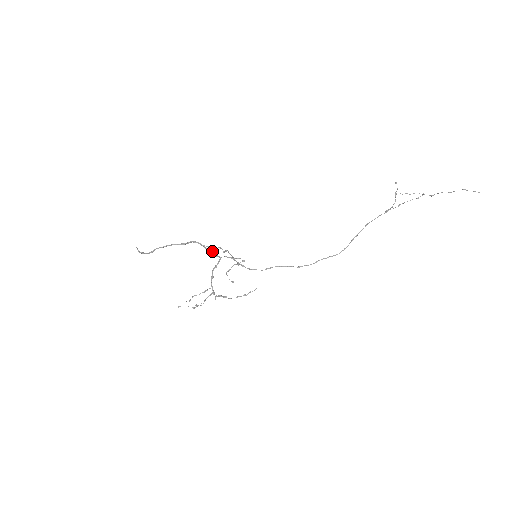
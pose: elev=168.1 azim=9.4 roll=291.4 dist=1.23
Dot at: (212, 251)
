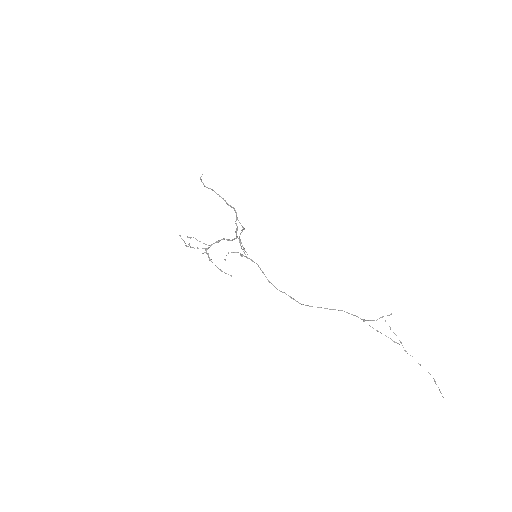
Dot at: (237, 226)
